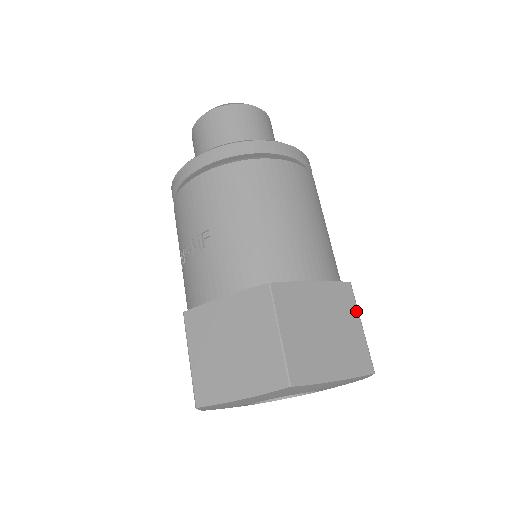
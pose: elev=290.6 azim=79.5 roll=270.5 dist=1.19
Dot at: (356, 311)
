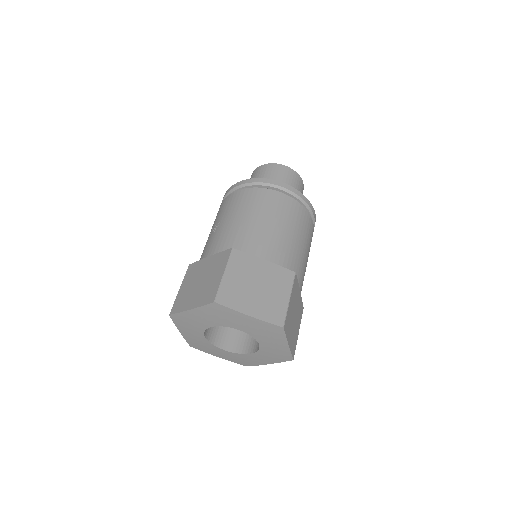
Dot at: (290, 289)
